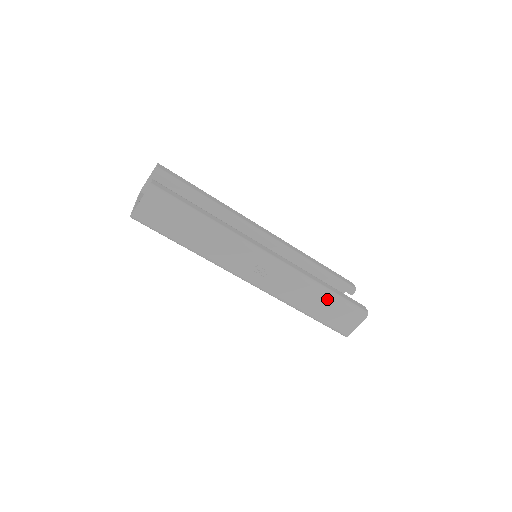
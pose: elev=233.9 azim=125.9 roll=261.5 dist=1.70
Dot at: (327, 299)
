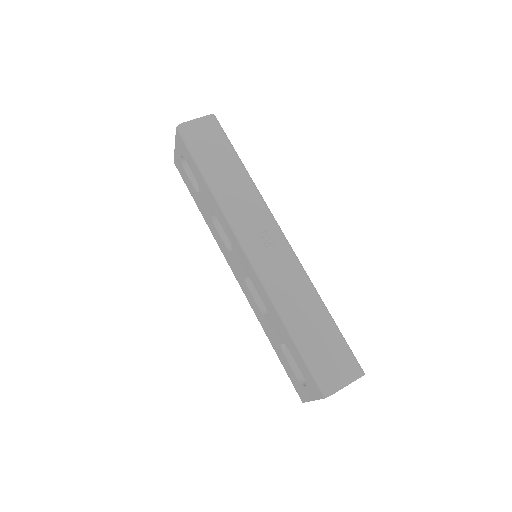
Dot at: (324, 319)
